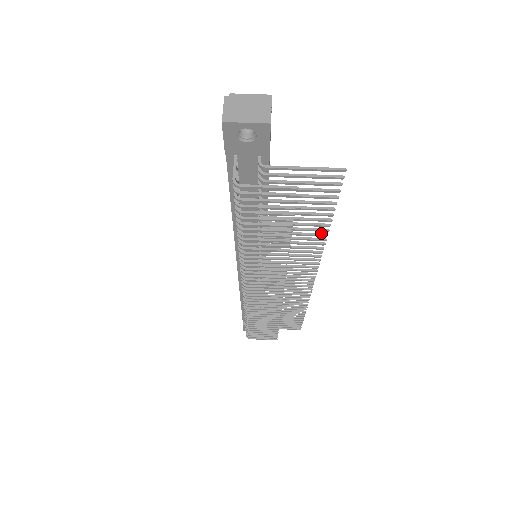
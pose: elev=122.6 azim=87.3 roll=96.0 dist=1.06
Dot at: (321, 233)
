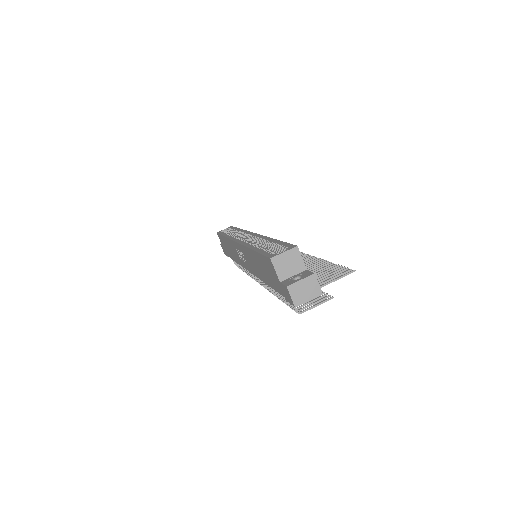
Dot at: (320, 261)
